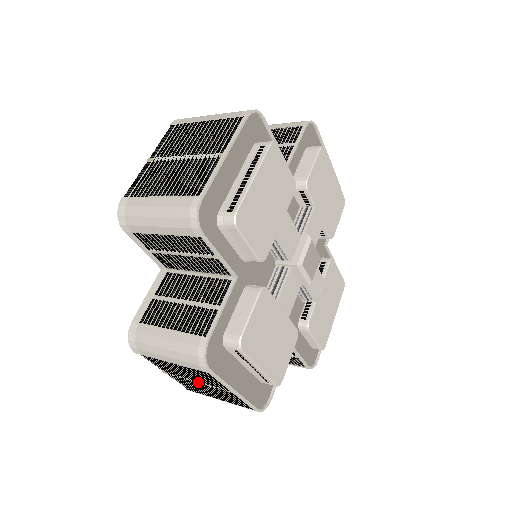
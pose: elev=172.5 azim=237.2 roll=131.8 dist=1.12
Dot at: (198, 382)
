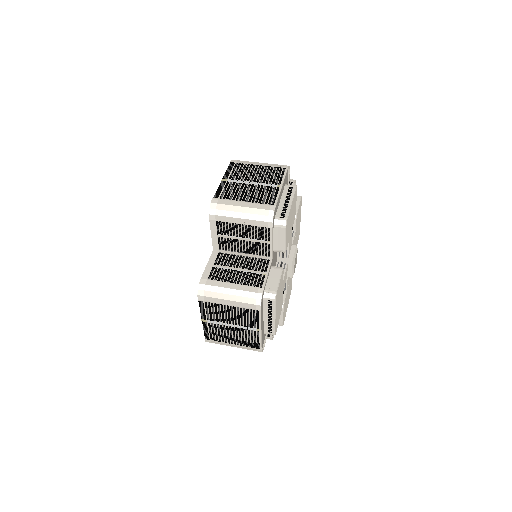
Dot at: (232, 325)
